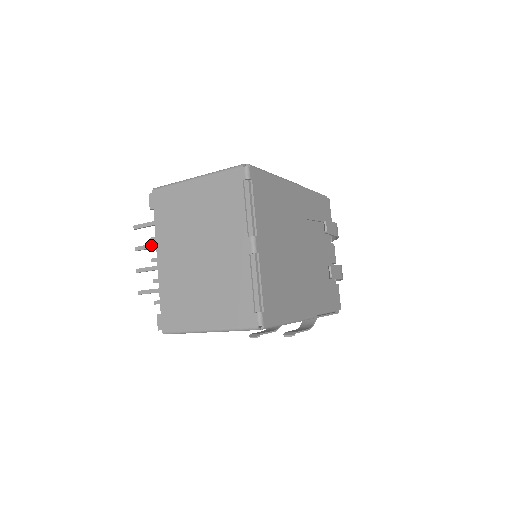
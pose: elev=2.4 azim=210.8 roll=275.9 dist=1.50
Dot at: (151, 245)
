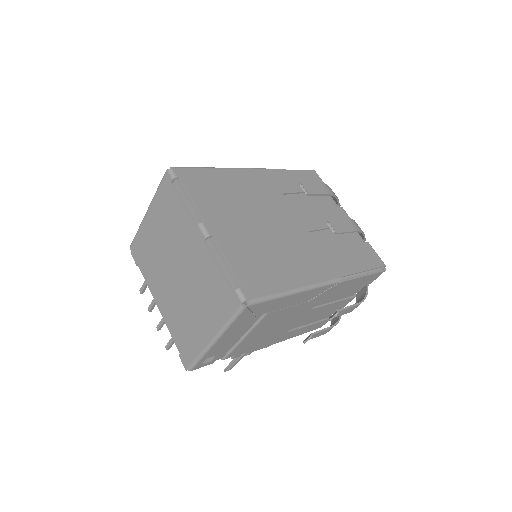
Dot at: occluded
